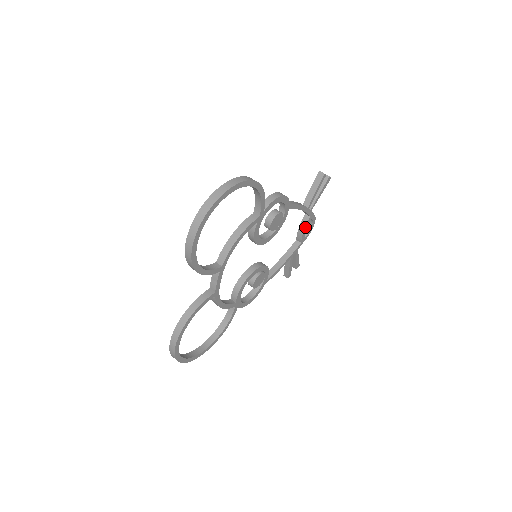
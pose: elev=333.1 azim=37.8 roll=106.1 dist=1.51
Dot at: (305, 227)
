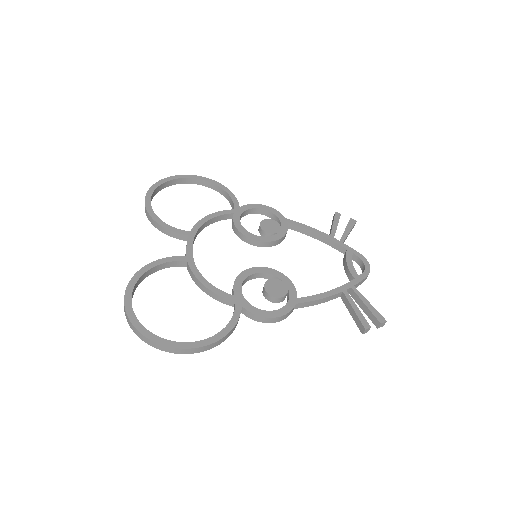
Dot at: (346, 260)
